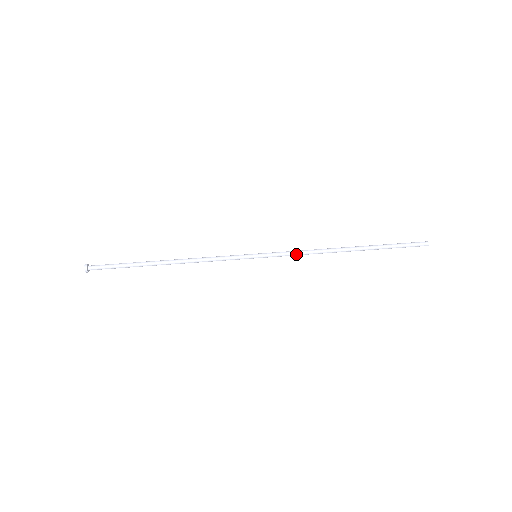
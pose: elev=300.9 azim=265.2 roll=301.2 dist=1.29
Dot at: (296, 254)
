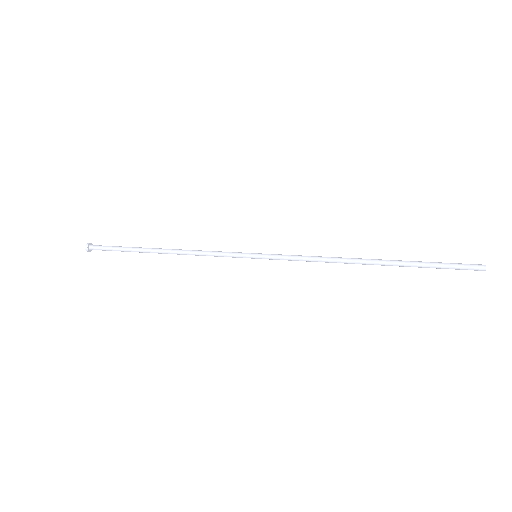
Dot at: (302, 256)
